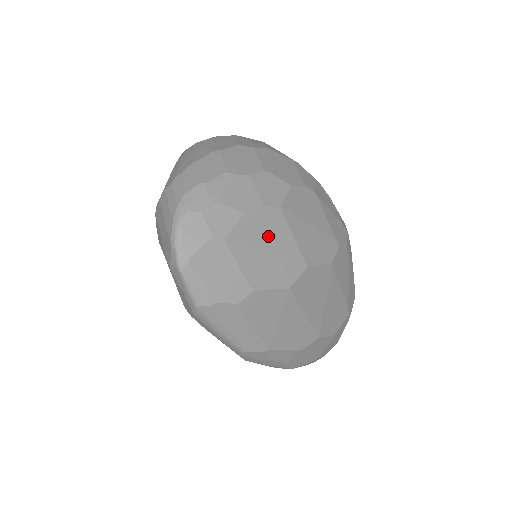
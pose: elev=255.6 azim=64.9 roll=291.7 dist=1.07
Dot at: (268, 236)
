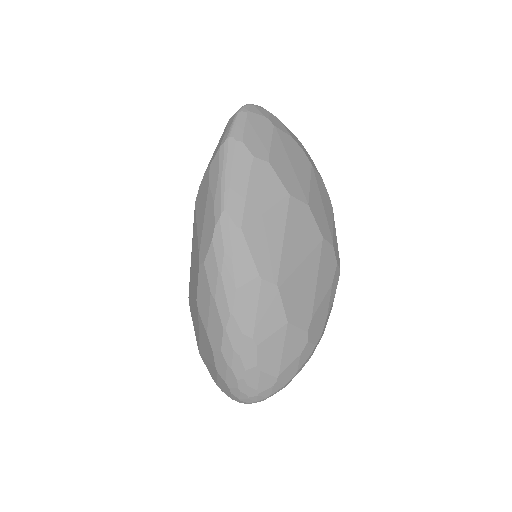
Dot at: (296, 161)
